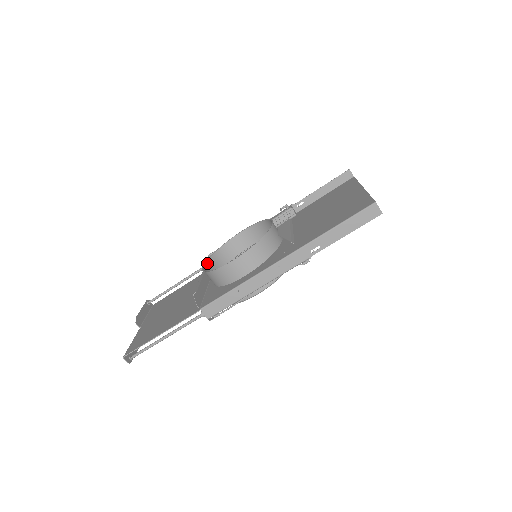
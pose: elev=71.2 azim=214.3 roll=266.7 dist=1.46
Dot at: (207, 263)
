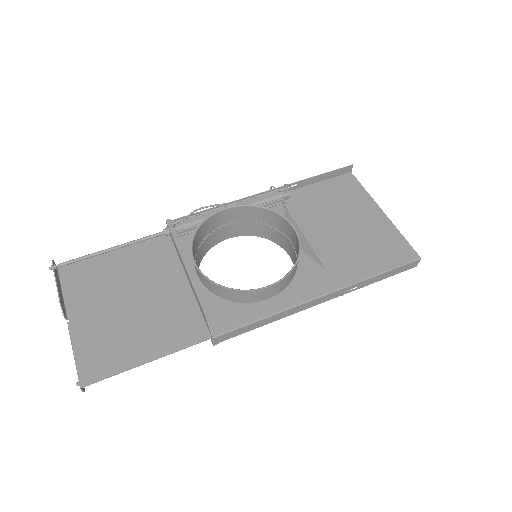
Dot at: occluded
